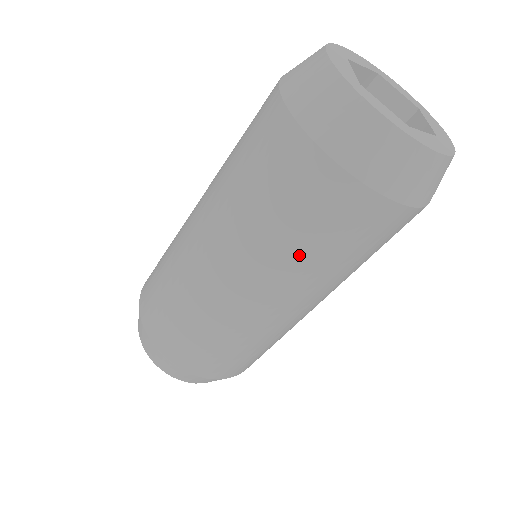
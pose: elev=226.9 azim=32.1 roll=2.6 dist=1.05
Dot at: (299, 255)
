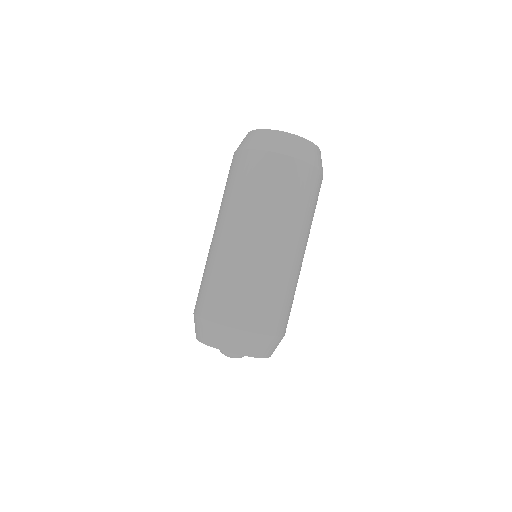
Dot at: (303, 213)
